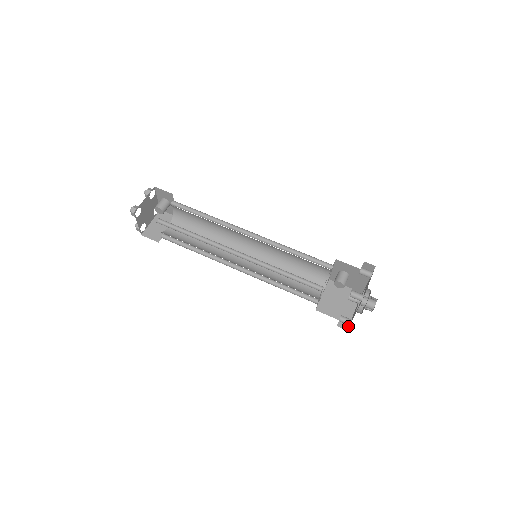
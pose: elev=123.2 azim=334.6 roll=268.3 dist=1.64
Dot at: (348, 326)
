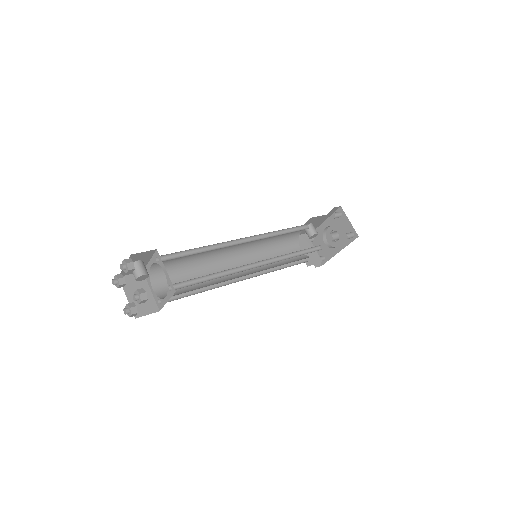
Dot at: occluded
